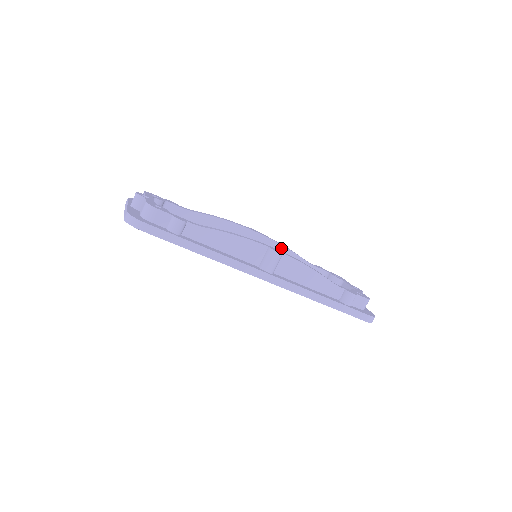
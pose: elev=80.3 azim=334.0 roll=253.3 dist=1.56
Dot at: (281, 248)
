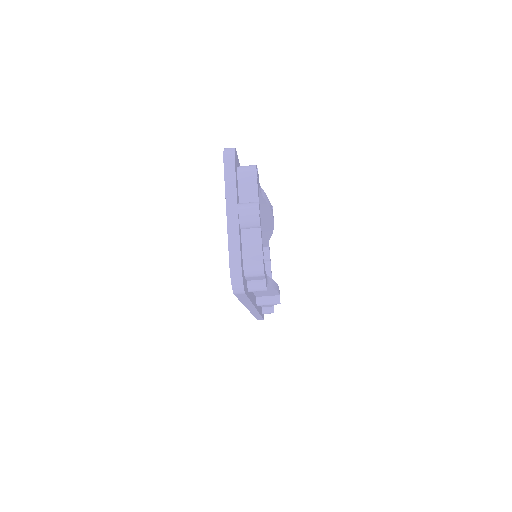
Dot at: (270, 231)
